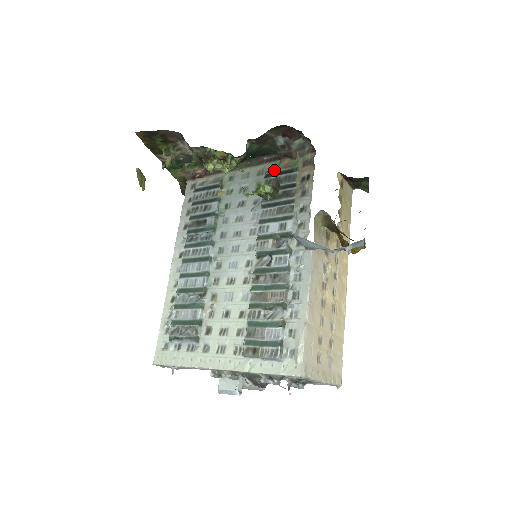
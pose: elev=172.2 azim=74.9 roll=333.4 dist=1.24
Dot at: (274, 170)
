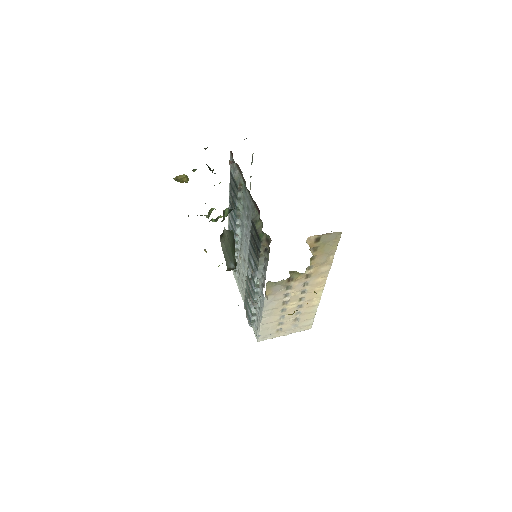
Dot at: (254, 224)
